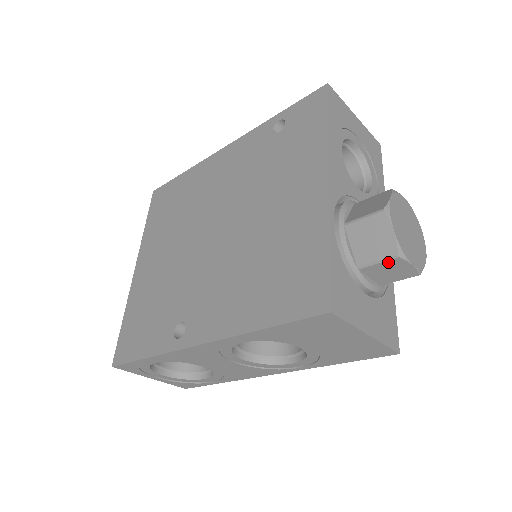
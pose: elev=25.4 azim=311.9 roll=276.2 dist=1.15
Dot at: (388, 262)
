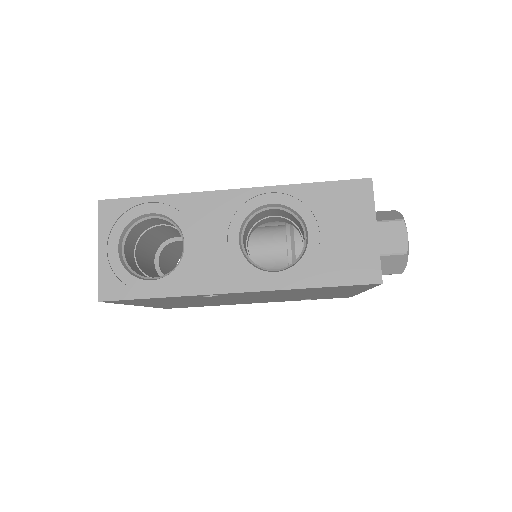
Dot at: (394, 223)
